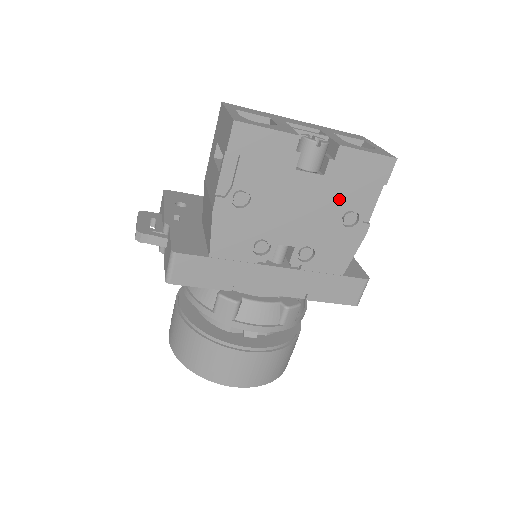
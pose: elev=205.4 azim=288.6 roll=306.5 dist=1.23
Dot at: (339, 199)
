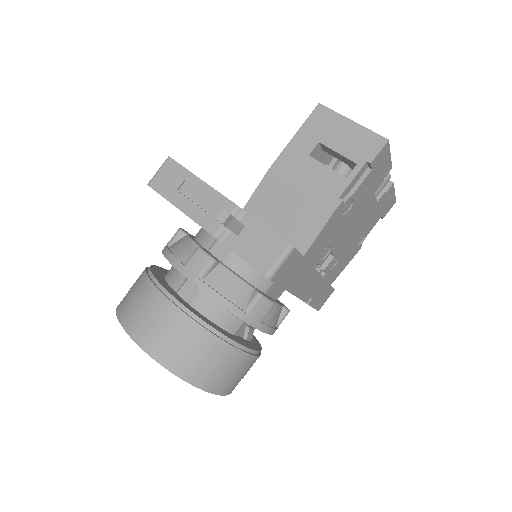
Dot at: (368, 223)
